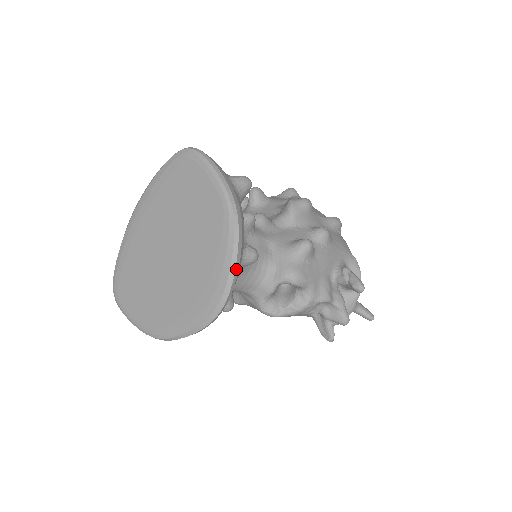
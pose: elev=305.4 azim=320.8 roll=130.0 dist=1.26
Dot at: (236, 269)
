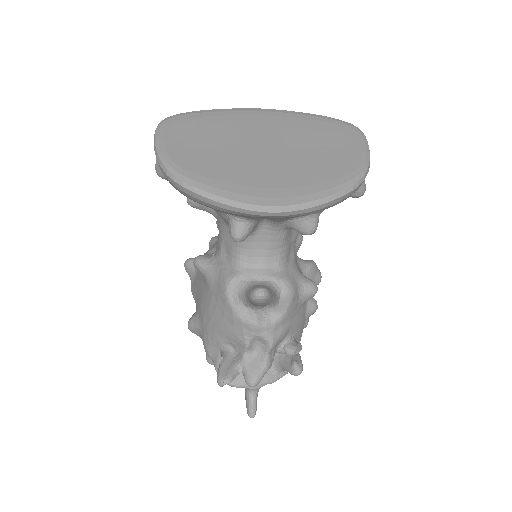
Dot at: (320, 206)
